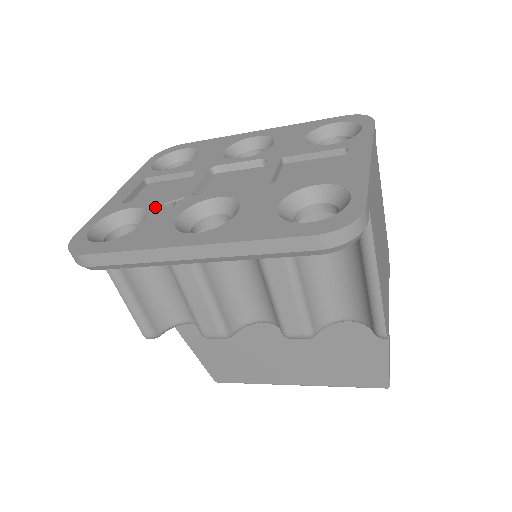
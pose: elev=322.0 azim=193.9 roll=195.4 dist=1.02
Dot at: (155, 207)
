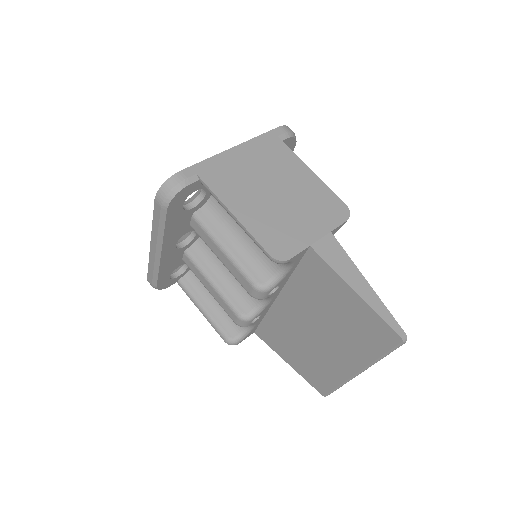
Dot at: occluded
